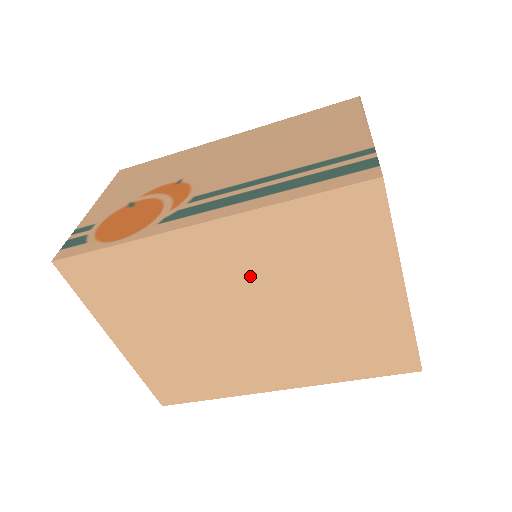
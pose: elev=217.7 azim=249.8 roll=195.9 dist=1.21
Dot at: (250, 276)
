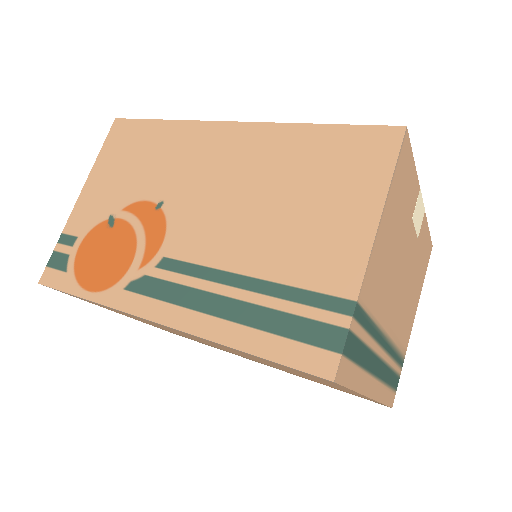
Dot at: (217, 345)
